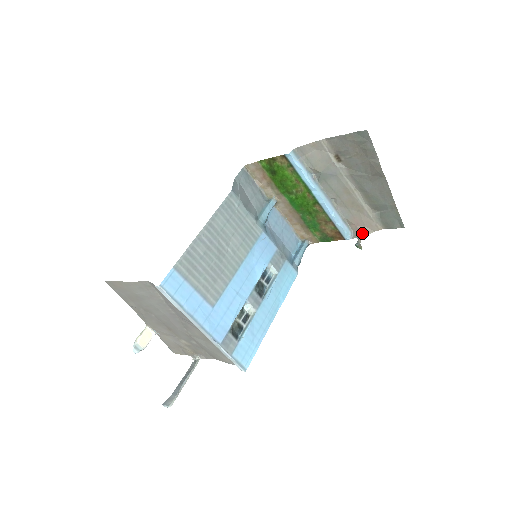
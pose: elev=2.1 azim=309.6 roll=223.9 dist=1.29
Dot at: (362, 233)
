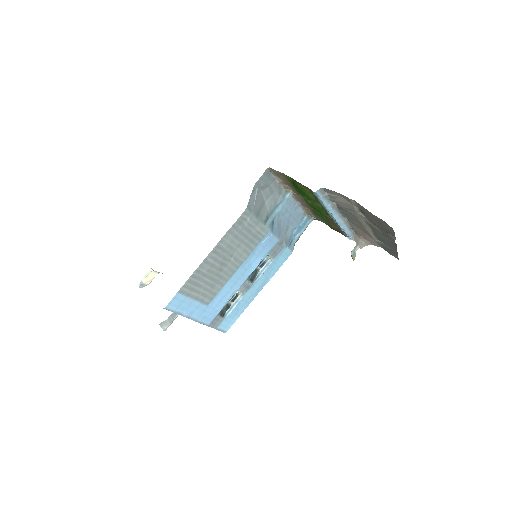
Dot at: (362, 243)
